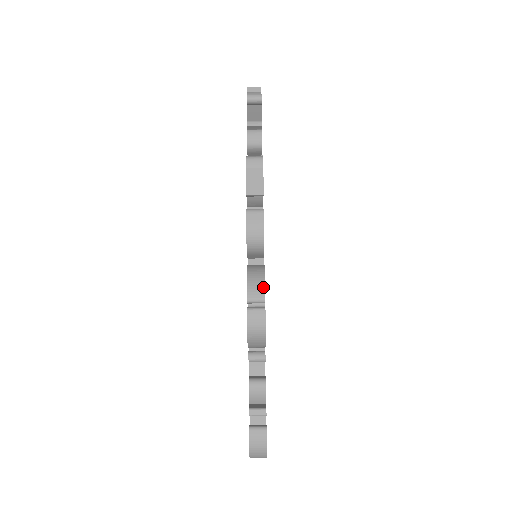
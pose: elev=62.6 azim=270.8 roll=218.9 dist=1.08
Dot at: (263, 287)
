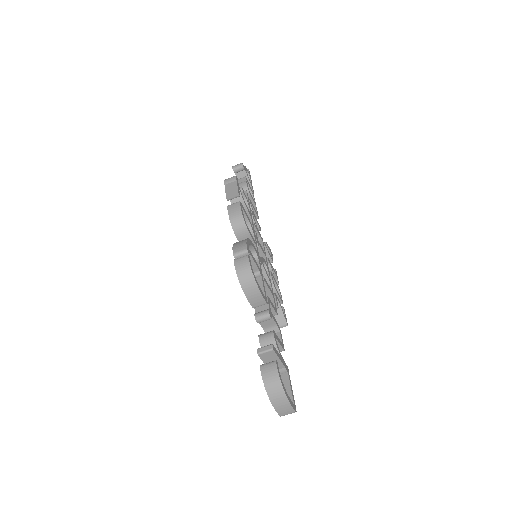
Dot at: (245, 243)
